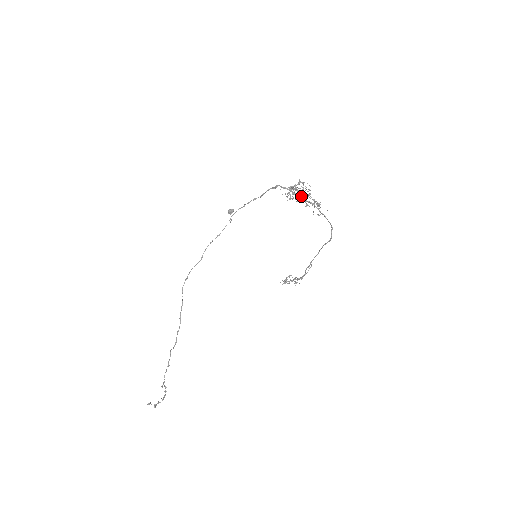
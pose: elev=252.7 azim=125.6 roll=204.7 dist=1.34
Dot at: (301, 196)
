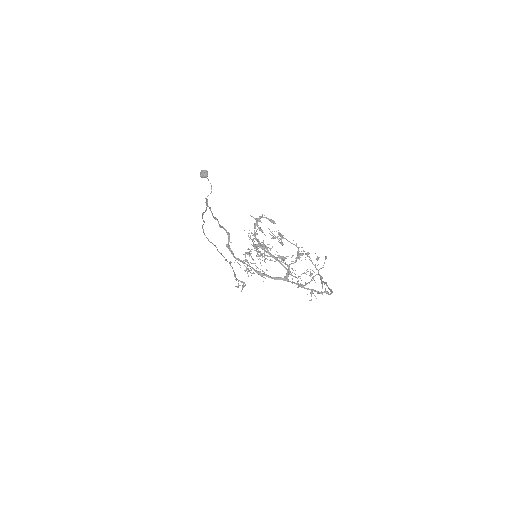
Dot at: occluded
